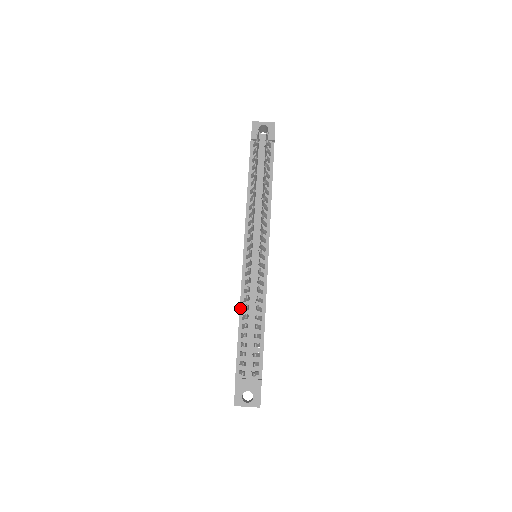
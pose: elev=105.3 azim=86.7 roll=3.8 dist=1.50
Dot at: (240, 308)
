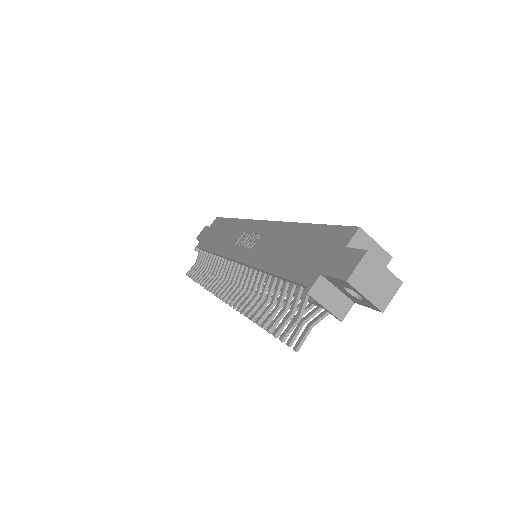
Dot at: (214, 253)
